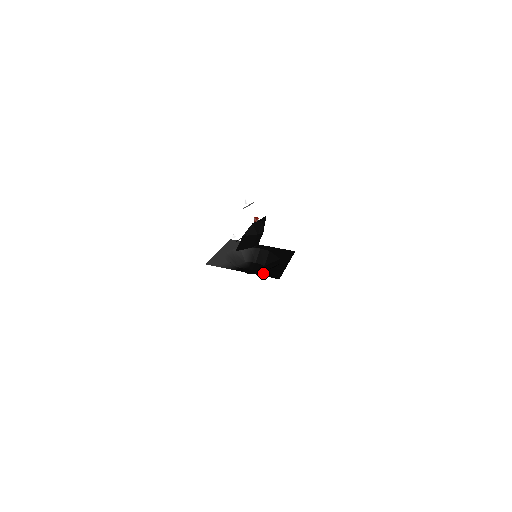
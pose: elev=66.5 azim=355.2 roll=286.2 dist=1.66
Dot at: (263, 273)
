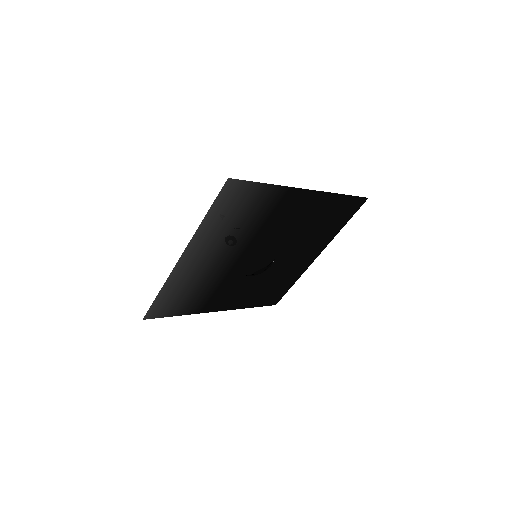
Dot at: (284, 237)
